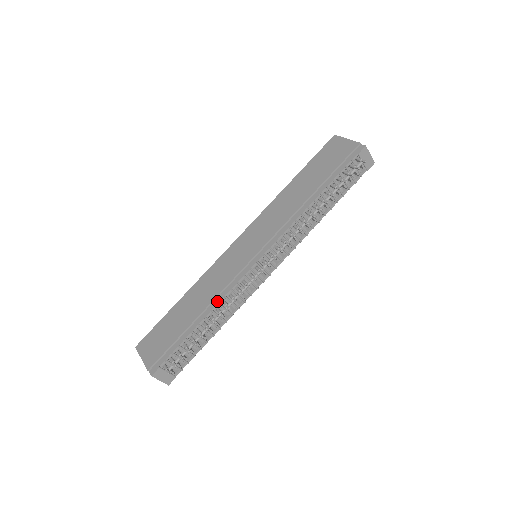
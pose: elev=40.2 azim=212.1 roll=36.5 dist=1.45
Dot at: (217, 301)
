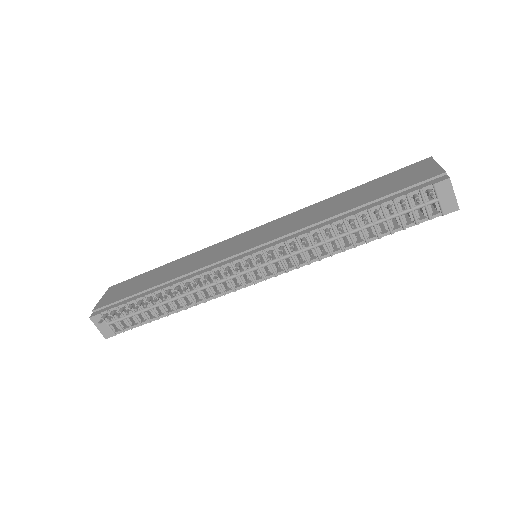
Dot at: (182, 279)
